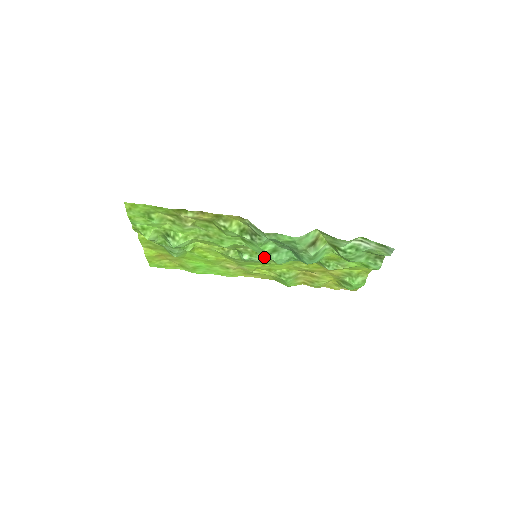
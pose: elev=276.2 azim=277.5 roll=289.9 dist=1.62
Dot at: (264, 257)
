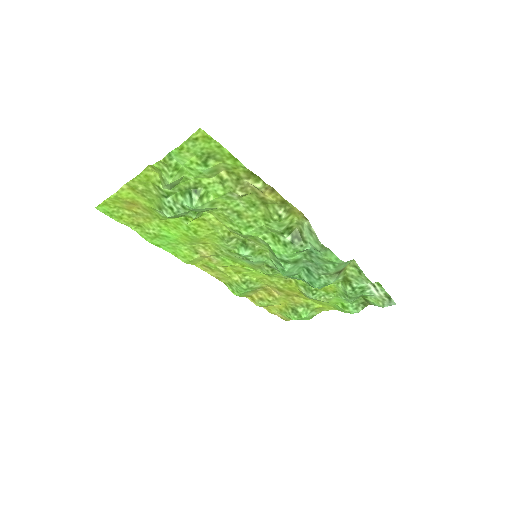
Dot at: (262, 260)
